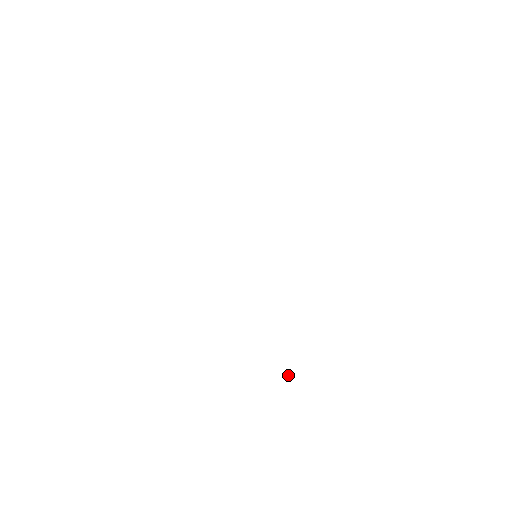
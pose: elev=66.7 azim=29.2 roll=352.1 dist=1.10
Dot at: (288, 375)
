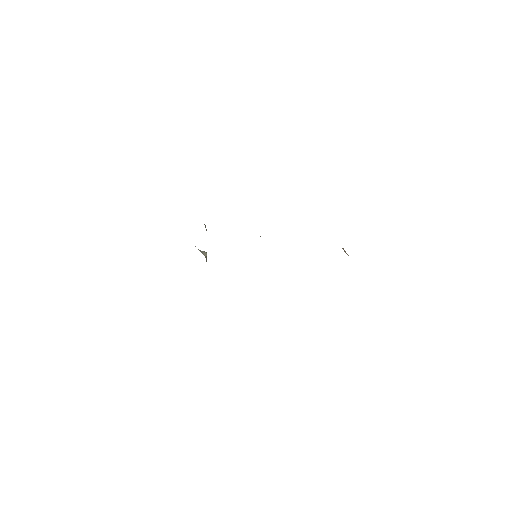
Dot at: (206, 257)
